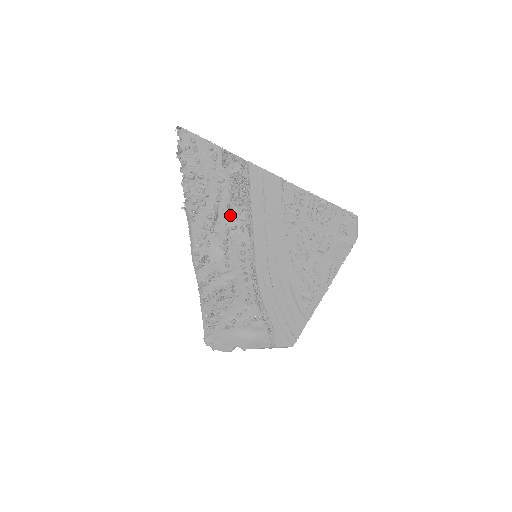
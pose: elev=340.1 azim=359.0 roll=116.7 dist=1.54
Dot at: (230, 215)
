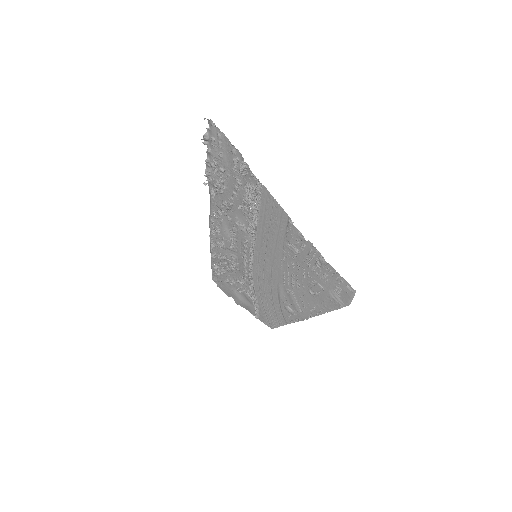
Dot at: (242, 213)
